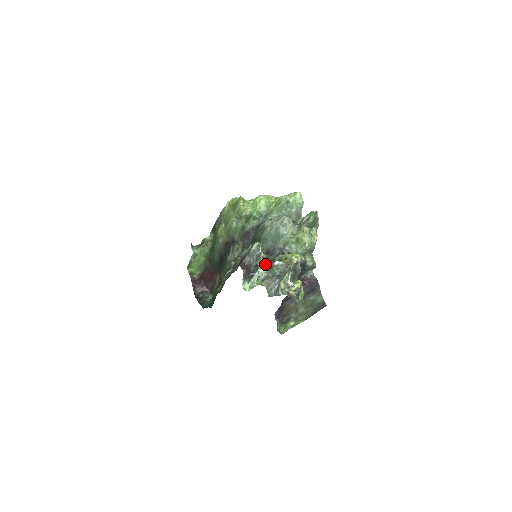
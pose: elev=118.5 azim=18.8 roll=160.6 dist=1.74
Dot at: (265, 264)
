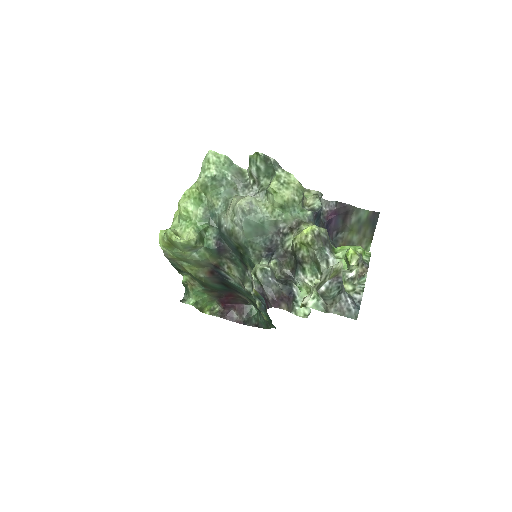
Dot at: (284, 265)
